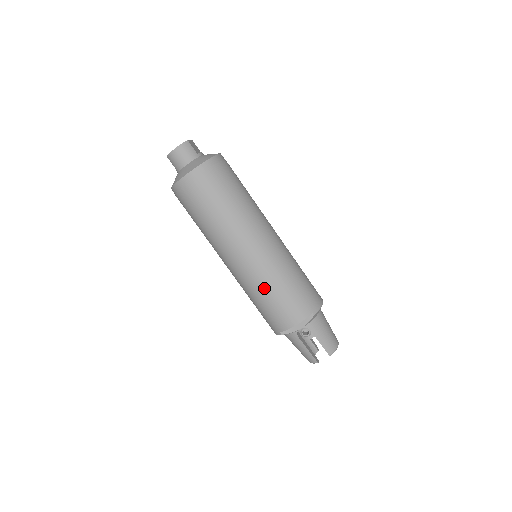
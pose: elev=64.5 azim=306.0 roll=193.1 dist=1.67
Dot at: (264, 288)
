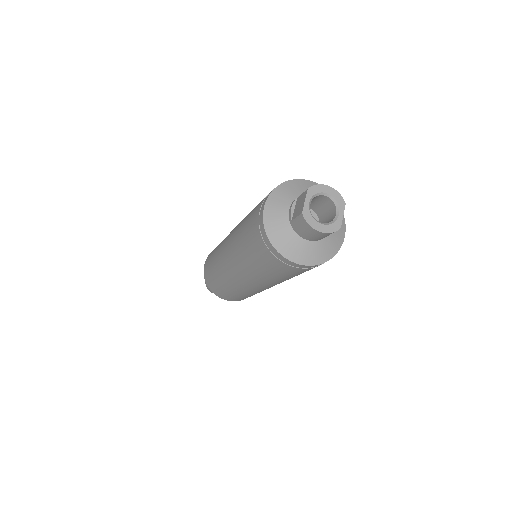
Dot at: (235, 291)
